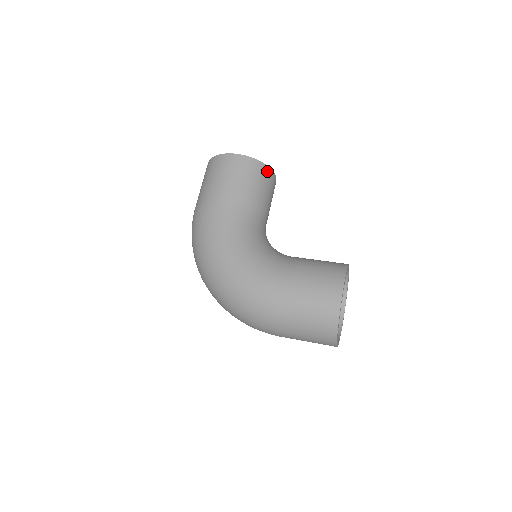
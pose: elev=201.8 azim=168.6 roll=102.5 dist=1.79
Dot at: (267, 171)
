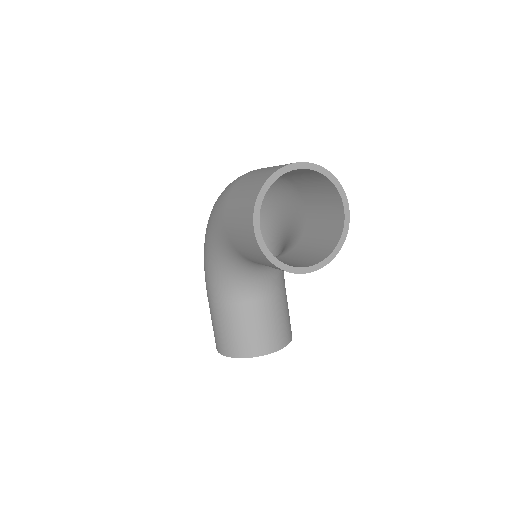
Dot at: occluded
